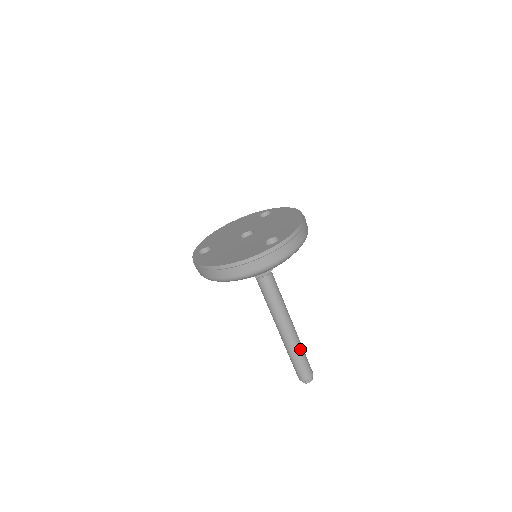
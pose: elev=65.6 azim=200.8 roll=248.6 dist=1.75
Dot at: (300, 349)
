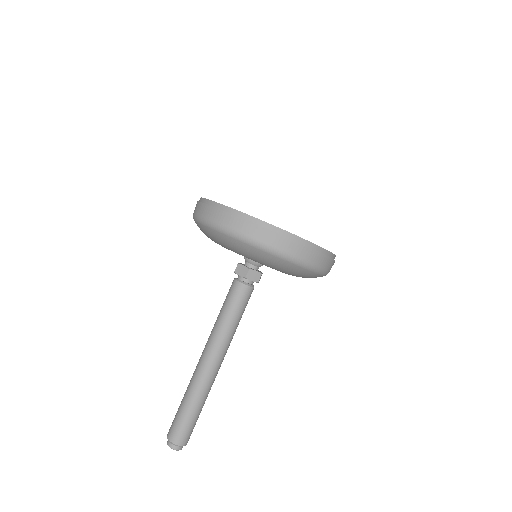
Dot at: (202, 397)
